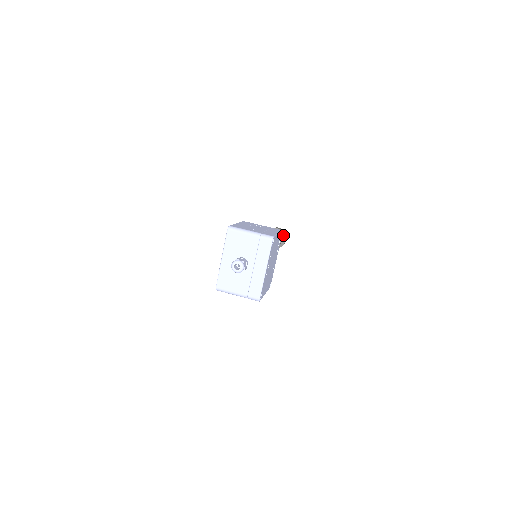
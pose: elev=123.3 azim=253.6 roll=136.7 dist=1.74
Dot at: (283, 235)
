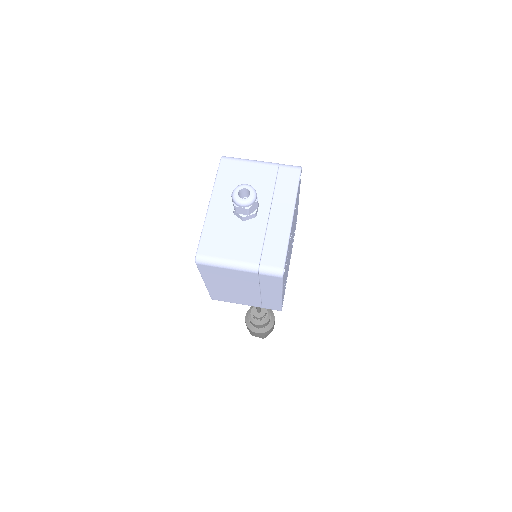
Dot at: (271, 313)
